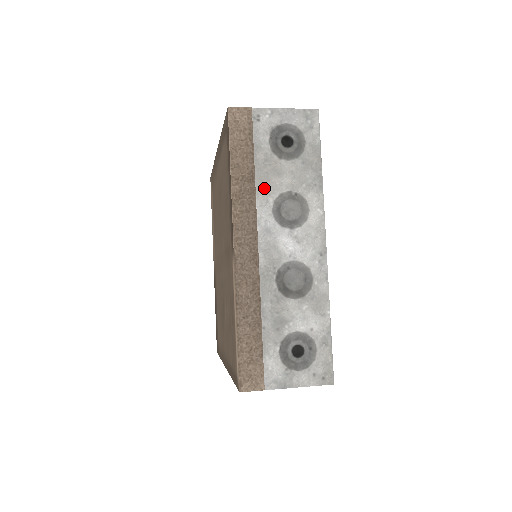
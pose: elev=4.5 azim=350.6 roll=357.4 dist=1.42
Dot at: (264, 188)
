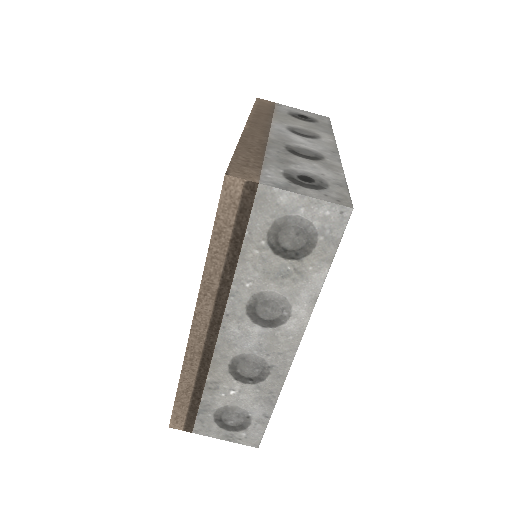
Dot at: (280, 120)
